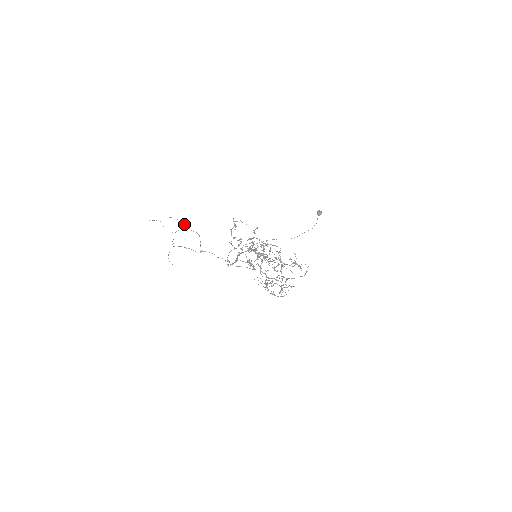
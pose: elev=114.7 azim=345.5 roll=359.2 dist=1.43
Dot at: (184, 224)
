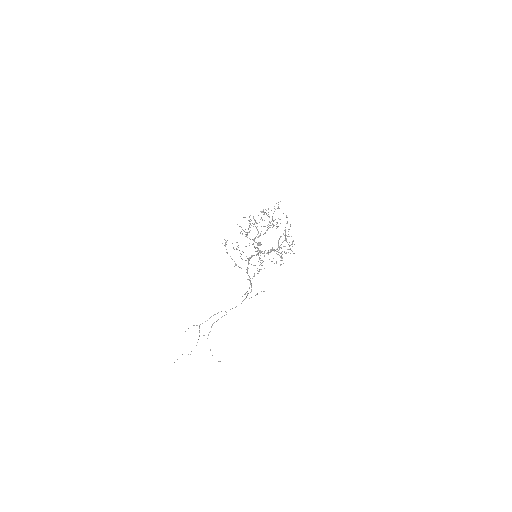
Dot at: occluded
